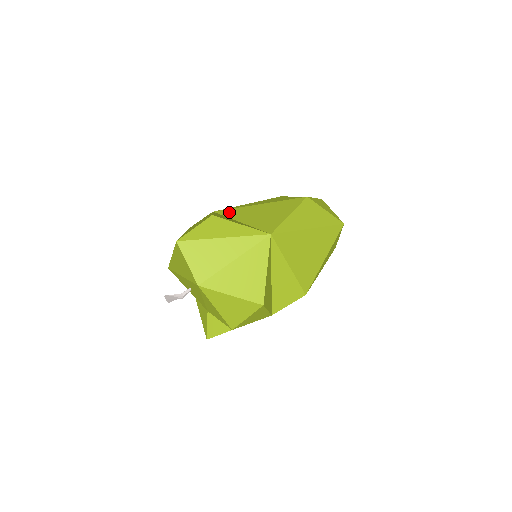
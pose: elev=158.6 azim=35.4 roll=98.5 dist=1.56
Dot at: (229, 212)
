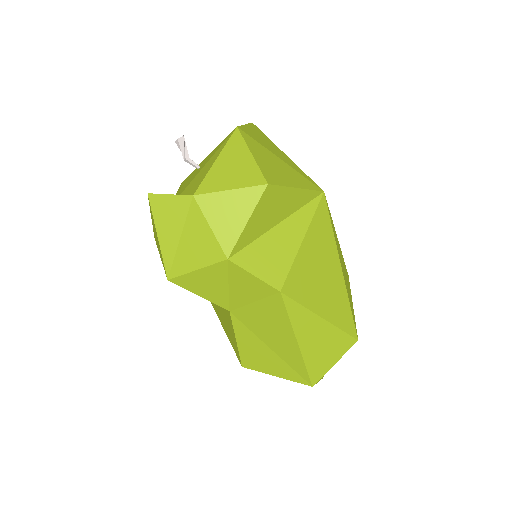
Dot at: occluded
